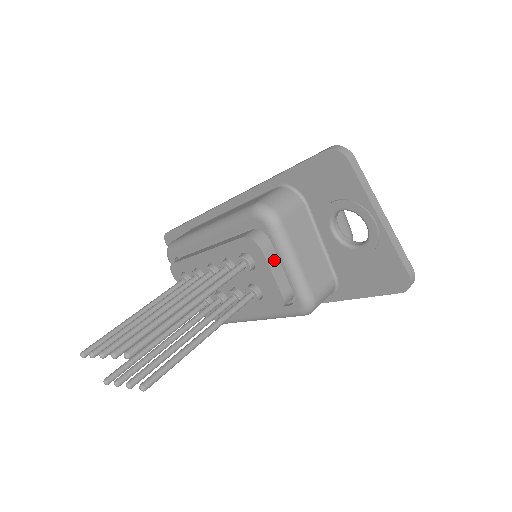
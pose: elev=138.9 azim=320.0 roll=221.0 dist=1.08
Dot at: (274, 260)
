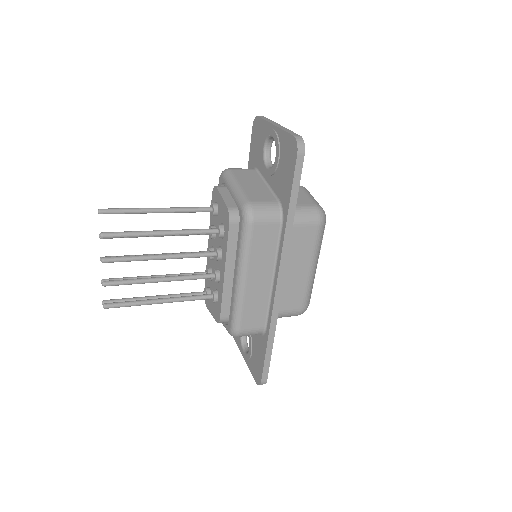
Dot at: (226, 193)
